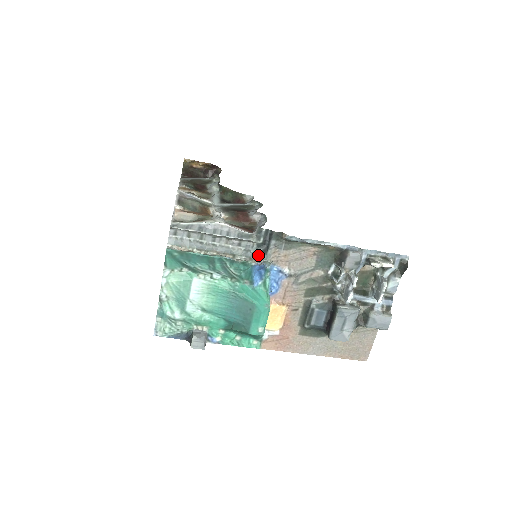
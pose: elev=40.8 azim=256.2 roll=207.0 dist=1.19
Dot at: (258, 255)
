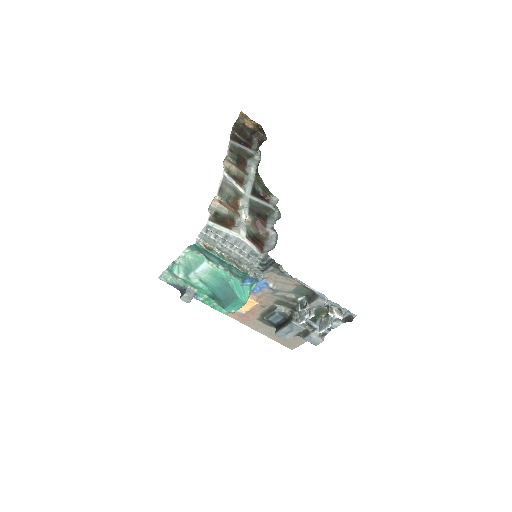
Dot at: (257, 270)
